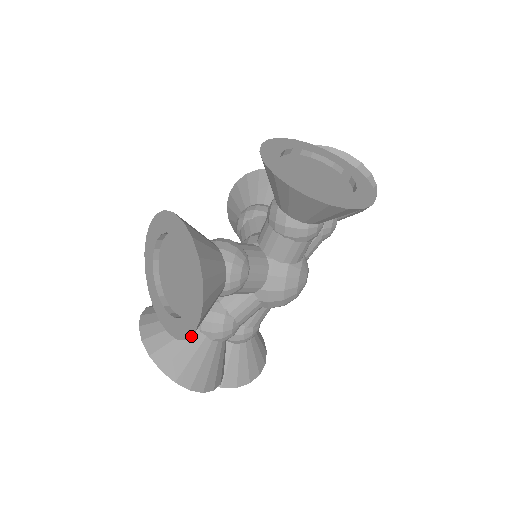
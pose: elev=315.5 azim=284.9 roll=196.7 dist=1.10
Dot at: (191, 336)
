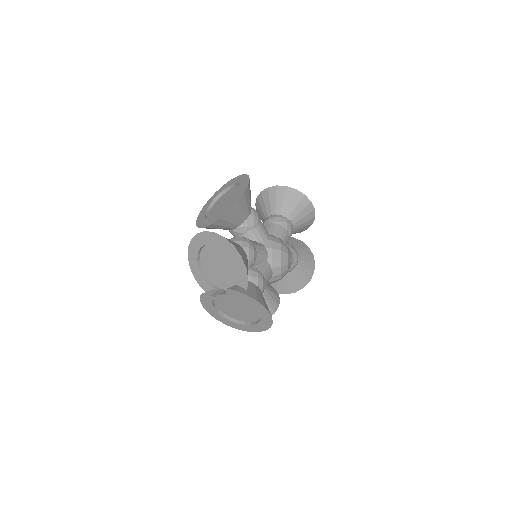
Dot at: occluded
